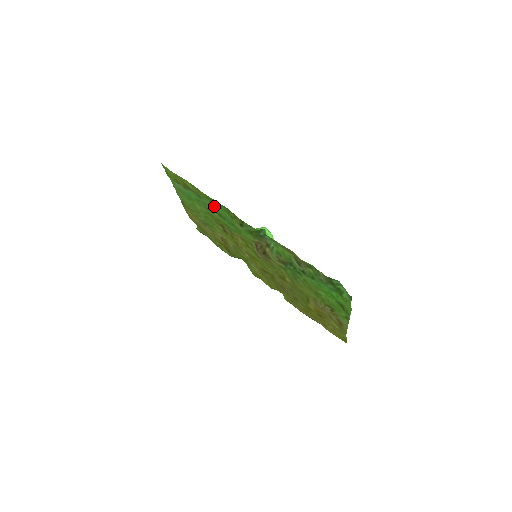
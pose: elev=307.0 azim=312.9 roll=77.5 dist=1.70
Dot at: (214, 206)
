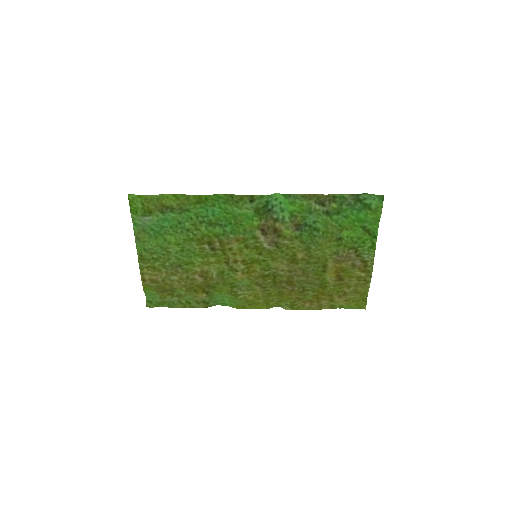
Dot at: (201, 216)
